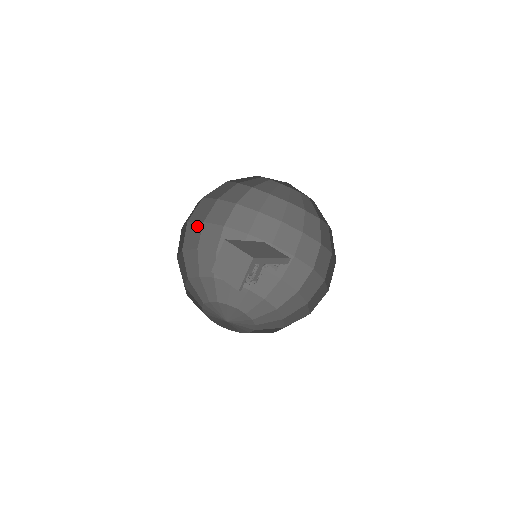
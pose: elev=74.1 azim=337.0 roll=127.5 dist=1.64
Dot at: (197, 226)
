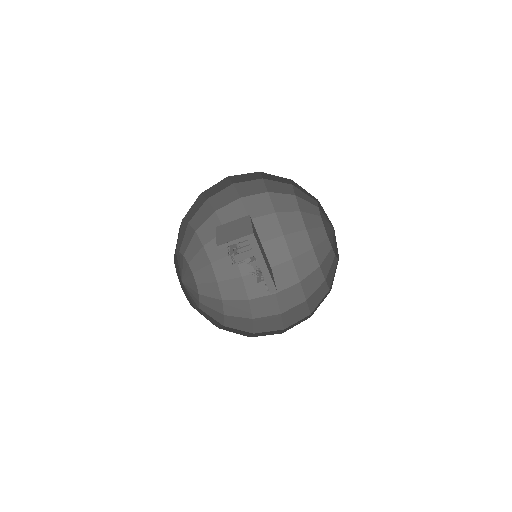
Dot at: (242, 214)
